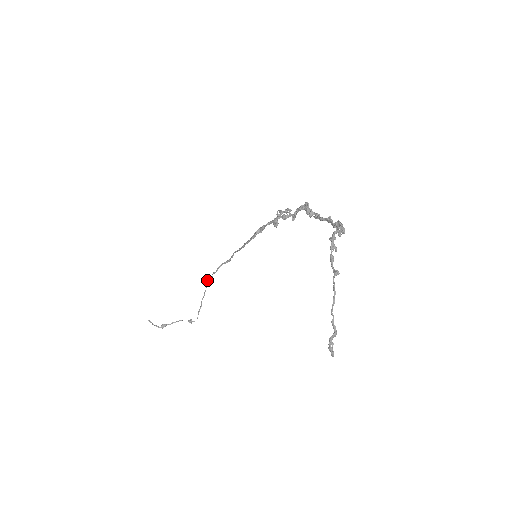
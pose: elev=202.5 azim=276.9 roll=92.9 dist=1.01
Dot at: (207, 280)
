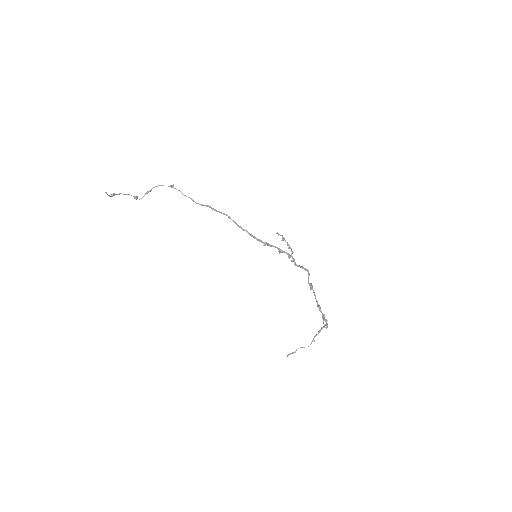
Dot at: occluded
